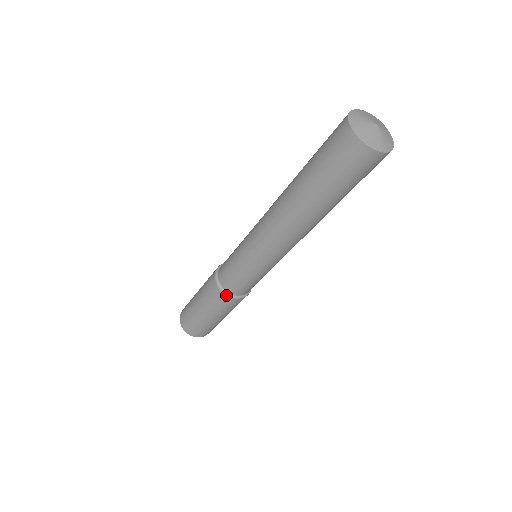
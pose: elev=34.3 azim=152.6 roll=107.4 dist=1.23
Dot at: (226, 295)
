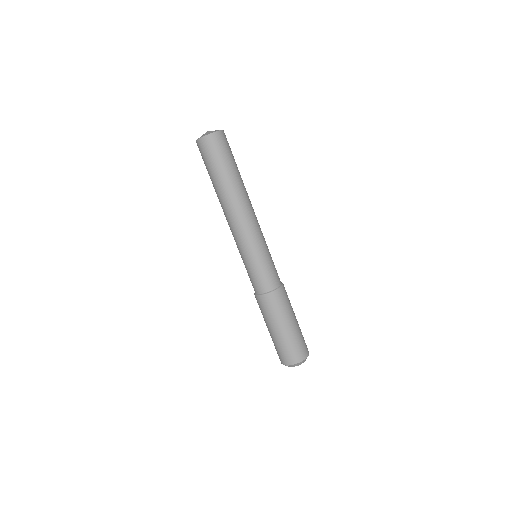
Dot at: (255, 295)
